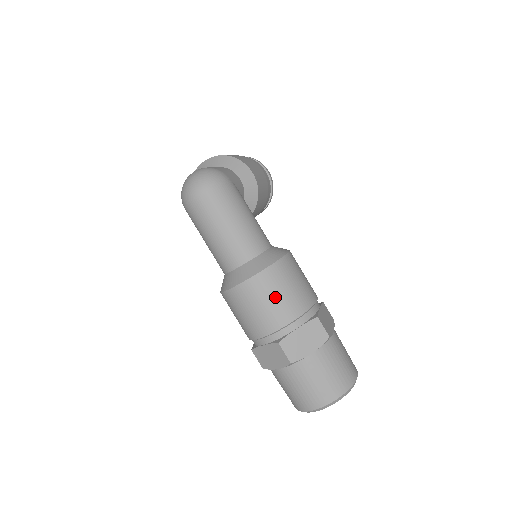
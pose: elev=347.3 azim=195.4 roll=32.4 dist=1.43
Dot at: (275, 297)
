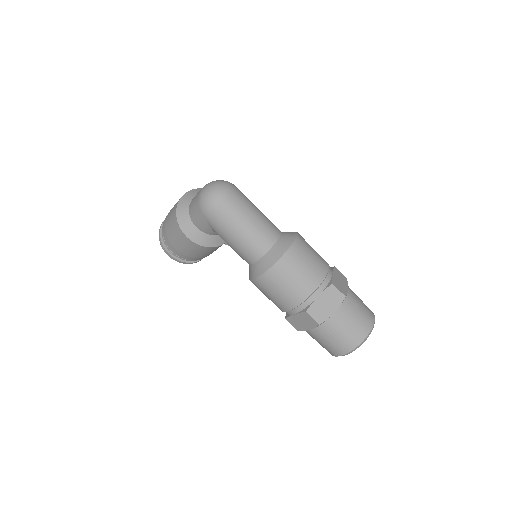
Dot at: (313, 253)
